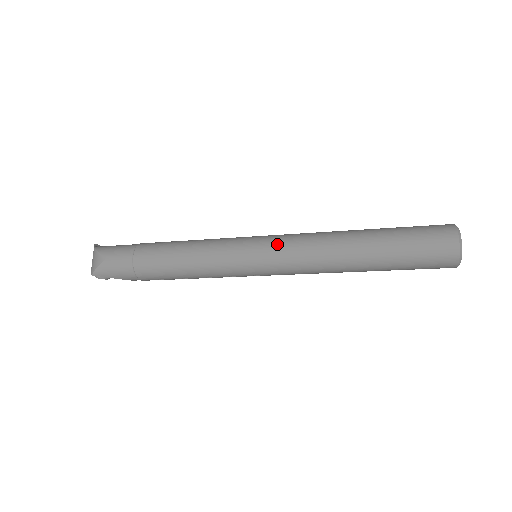
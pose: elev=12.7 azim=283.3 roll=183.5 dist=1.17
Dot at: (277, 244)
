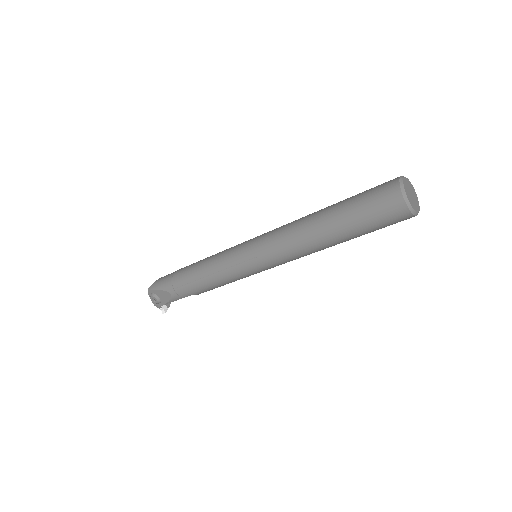
Dot at: occluded
